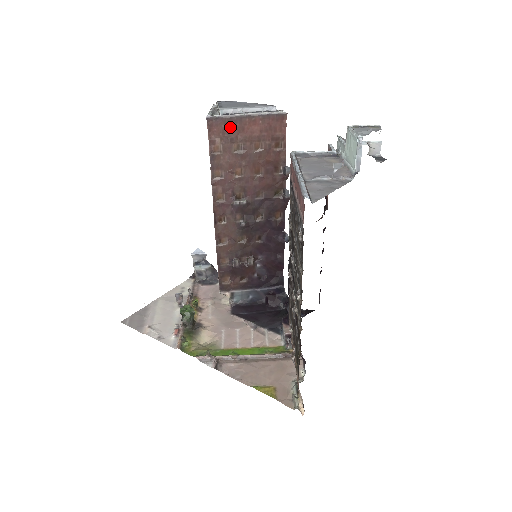
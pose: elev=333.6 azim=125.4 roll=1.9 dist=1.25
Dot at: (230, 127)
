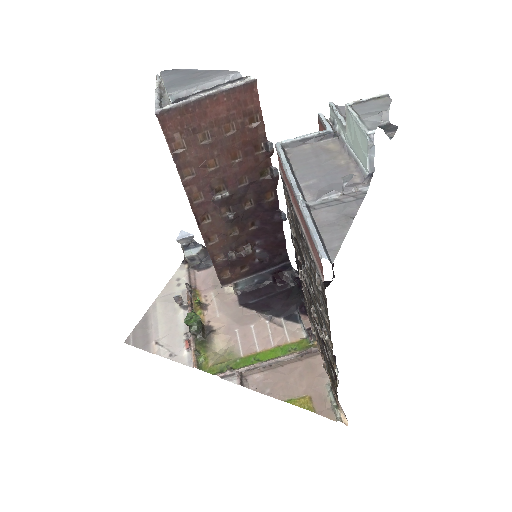
Dot at: (188, 116)
